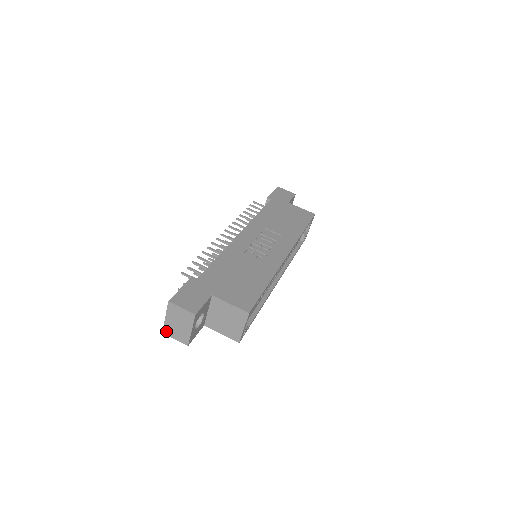
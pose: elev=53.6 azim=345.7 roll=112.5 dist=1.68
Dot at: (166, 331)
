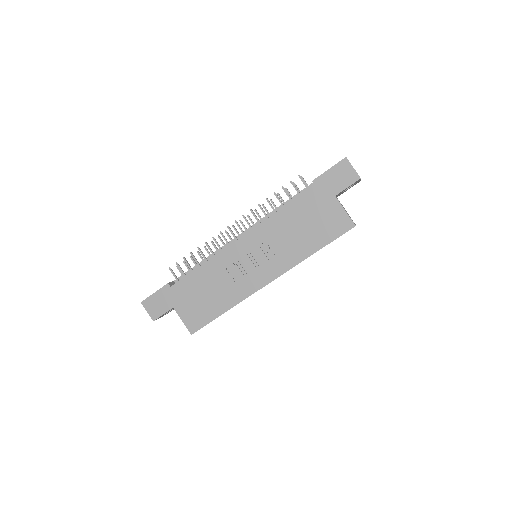
Dot at: occluded
